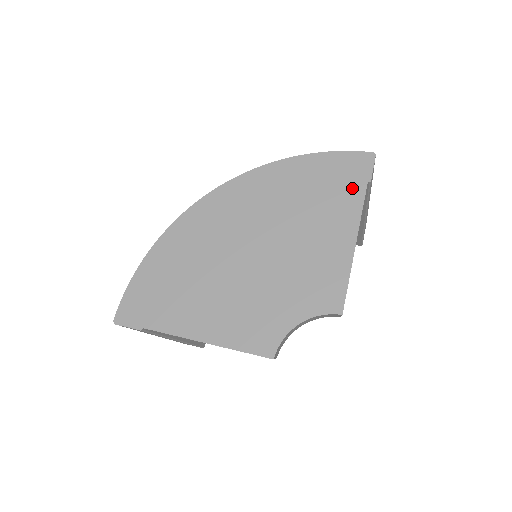
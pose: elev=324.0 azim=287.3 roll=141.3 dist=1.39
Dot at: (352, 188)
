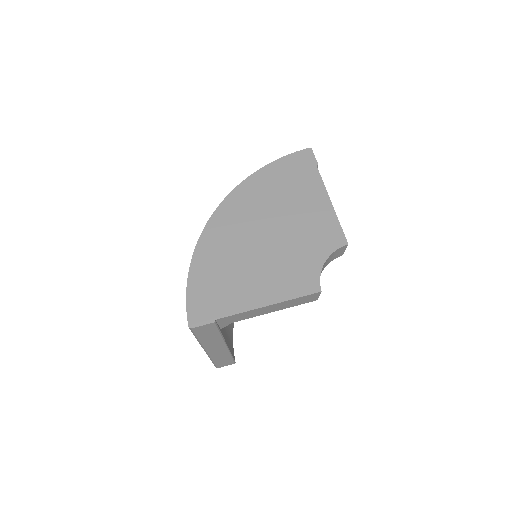
Dot at: (309, 172)
